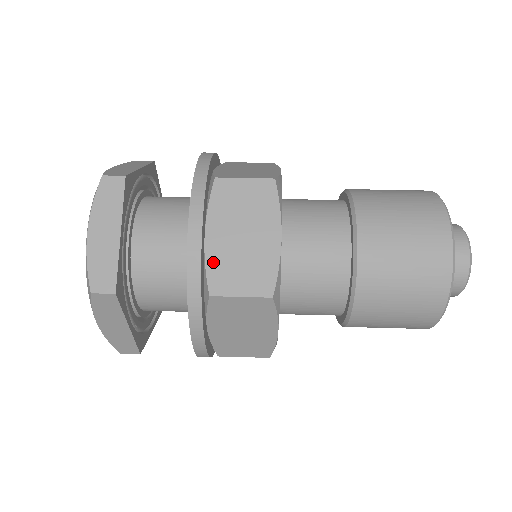
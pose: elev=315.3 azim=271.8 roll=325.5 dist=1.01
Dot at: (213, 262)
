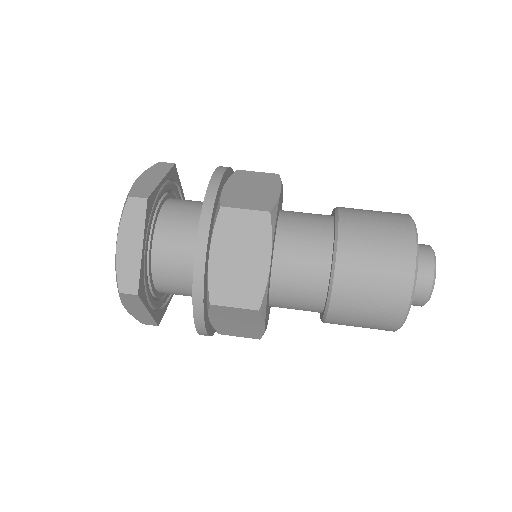
Dot at: (227, 195)
